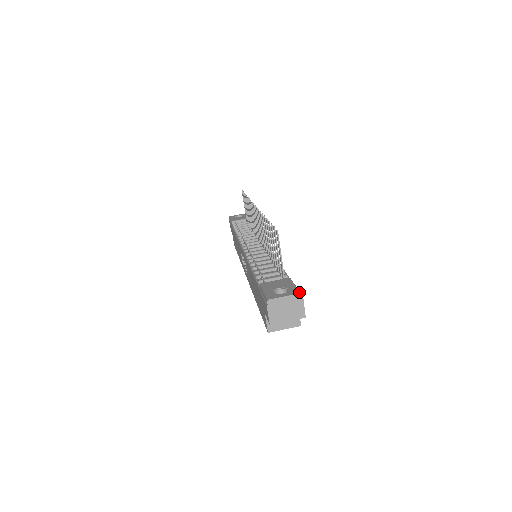
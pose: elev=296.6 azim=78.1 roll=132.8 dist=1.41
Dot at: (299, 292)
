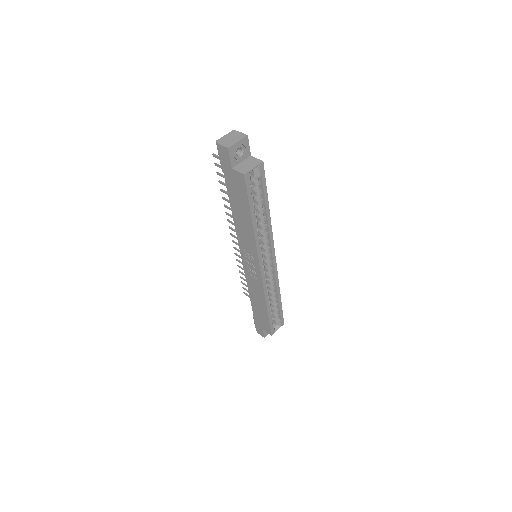
Dot at: (233, 132)
